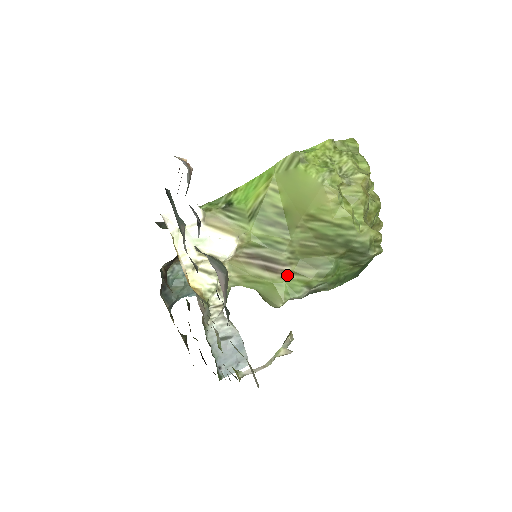
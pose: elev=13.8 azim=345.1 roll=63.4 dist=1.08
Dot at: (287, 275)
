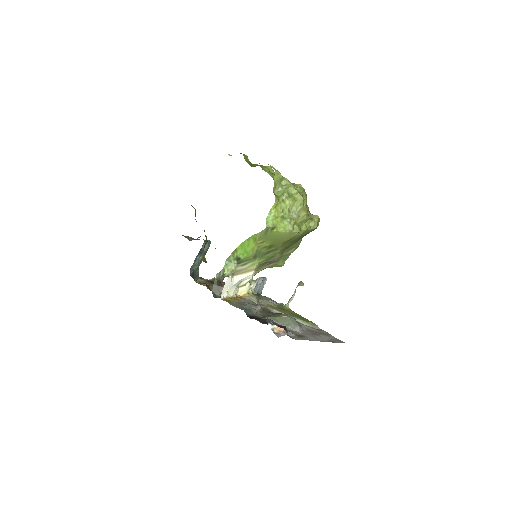
Dot at: (281, 258)
